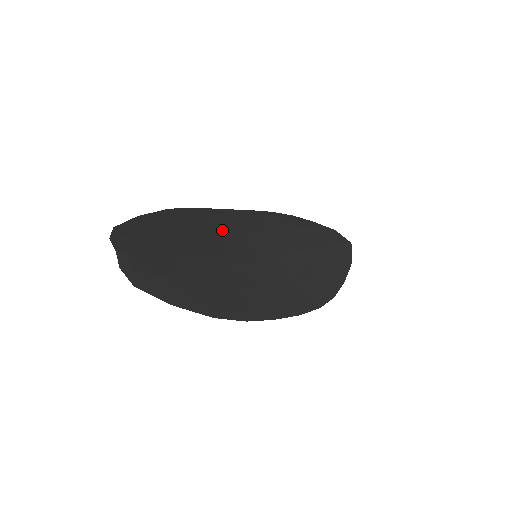
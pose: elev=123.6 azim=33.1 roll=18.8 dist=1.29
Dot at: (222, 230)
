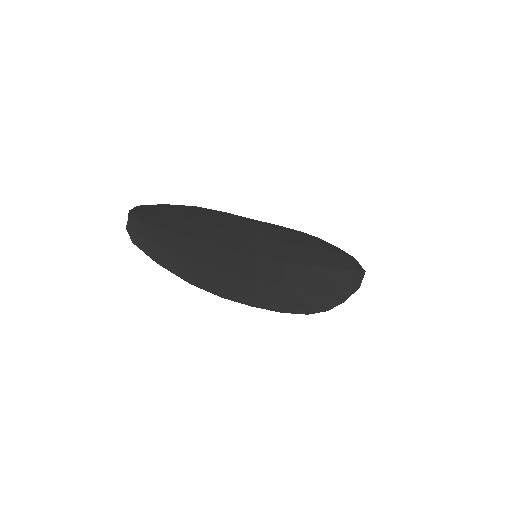
Dot at: (235, 231)
